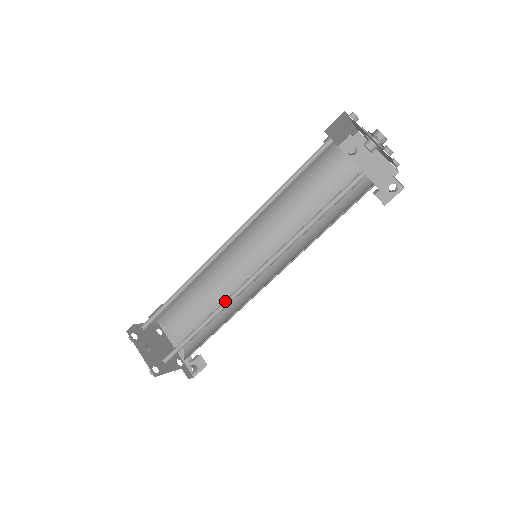
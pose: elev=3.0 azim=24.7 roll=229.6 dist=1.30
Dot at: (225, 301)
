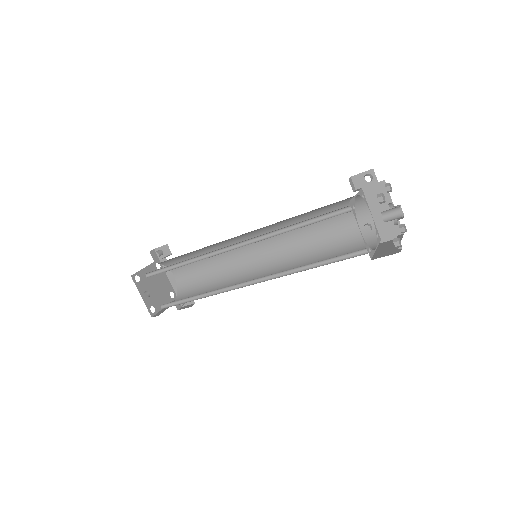
Dot at: (221, 288)
